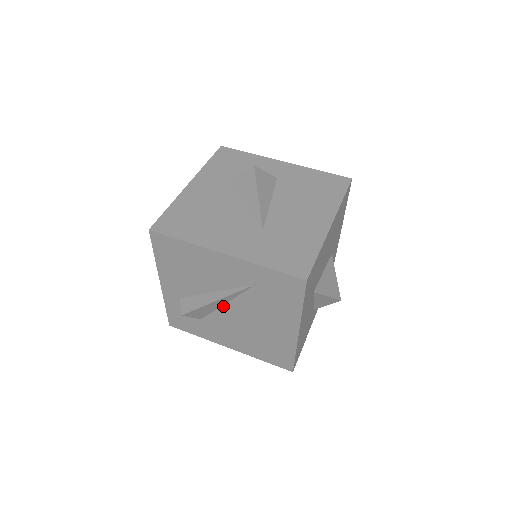
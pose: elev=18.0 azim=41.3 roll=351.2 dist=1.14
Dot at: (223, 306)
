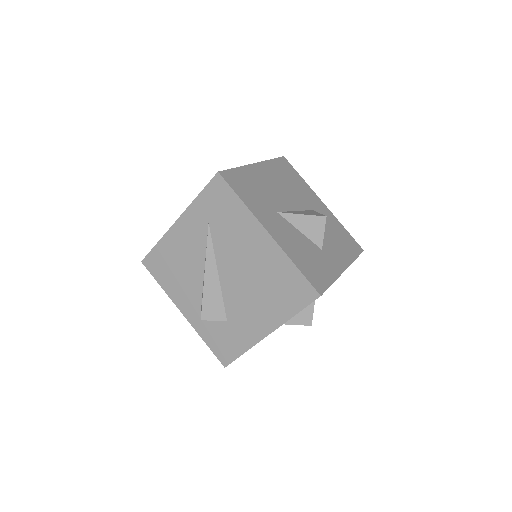
Dot at: (220, 280)
